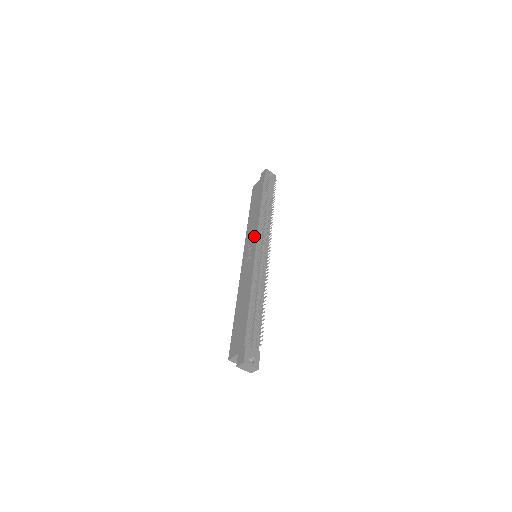
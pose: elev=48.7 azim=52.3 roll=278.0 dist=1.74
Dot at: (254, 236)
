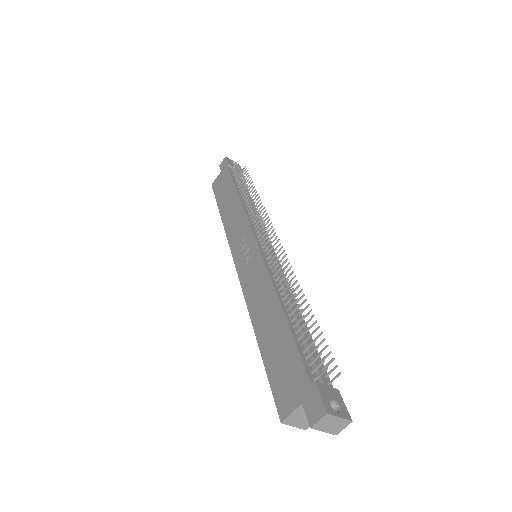
Dot at: (244, 229)
